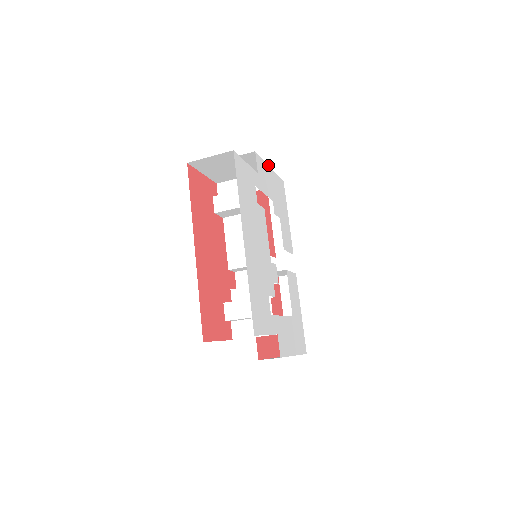
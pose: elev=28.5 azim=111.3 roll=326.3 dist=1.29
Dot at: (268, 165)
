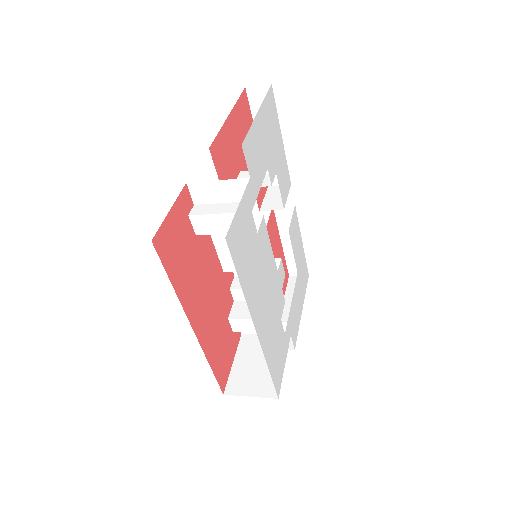
Dot at: occluded
